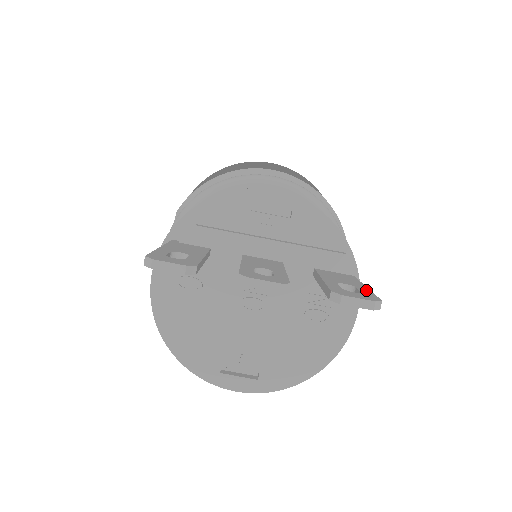
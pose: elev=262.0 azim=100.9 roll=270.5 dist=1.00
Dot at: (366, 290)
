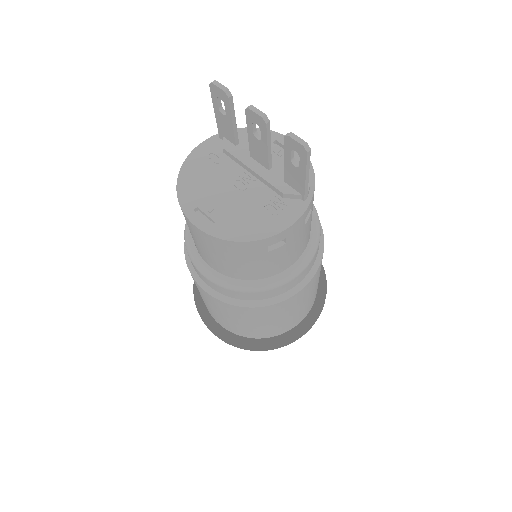
Dot at: (307, 163)
